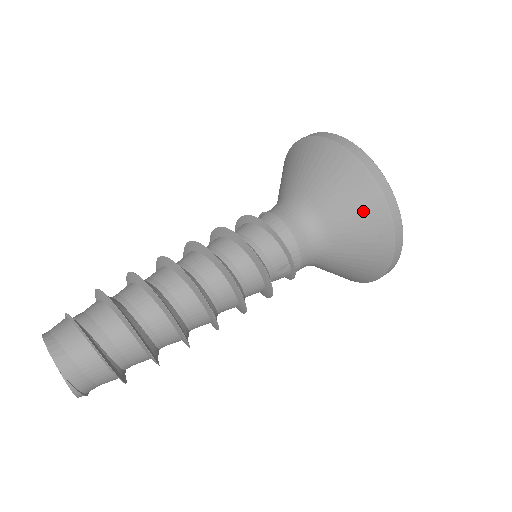
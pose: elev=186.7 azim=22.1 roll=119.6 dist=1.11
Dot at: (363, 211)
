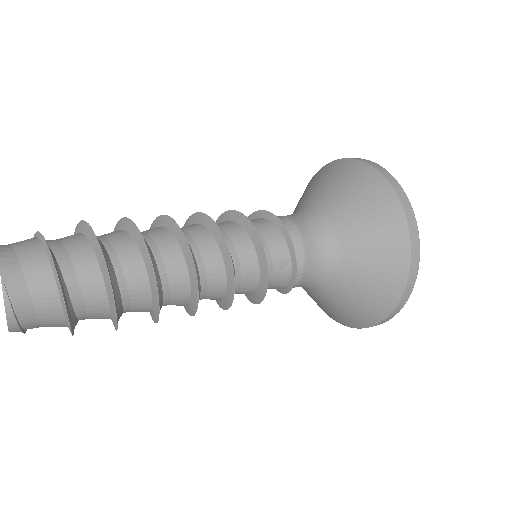
Dot at: (377, 217)
